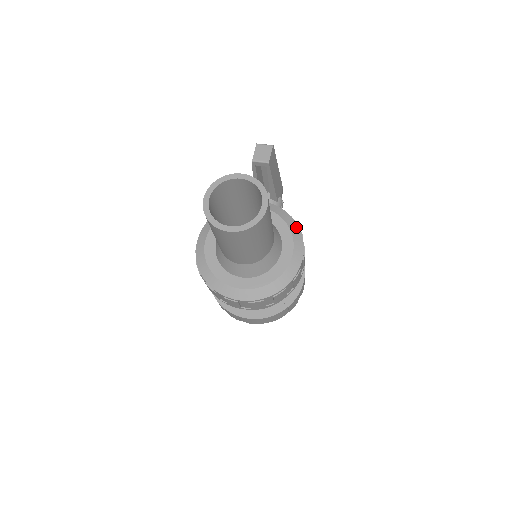
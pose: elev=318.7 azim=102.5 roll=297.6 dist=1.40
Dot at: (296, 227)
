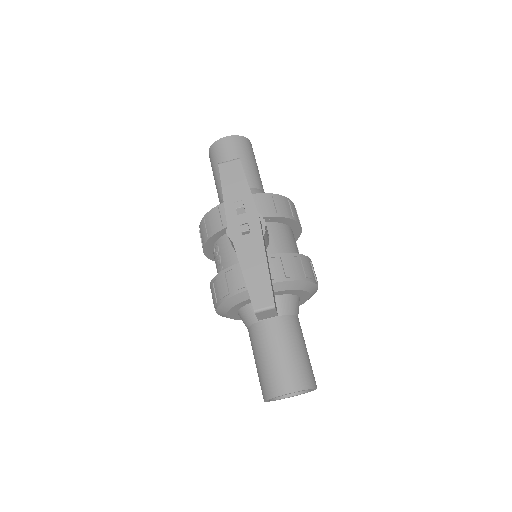
Dot at: (307, 284)
